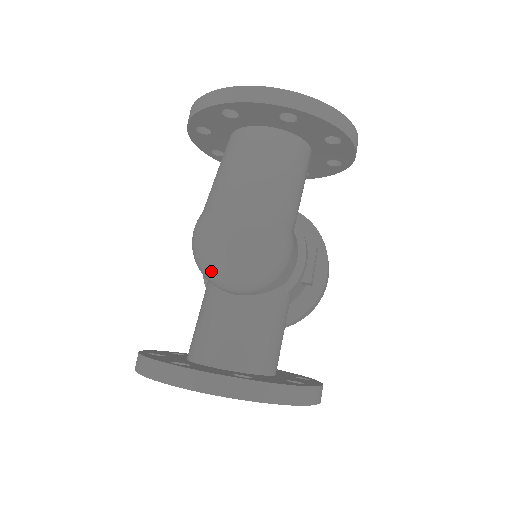
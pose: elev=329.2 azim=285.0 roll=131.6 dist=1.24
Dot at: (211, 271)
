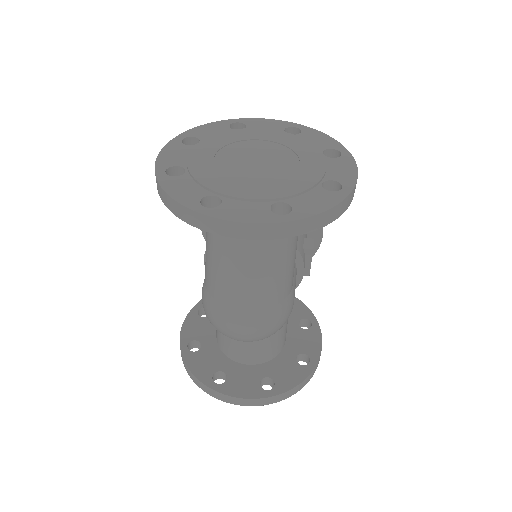
Dot at: occluded
